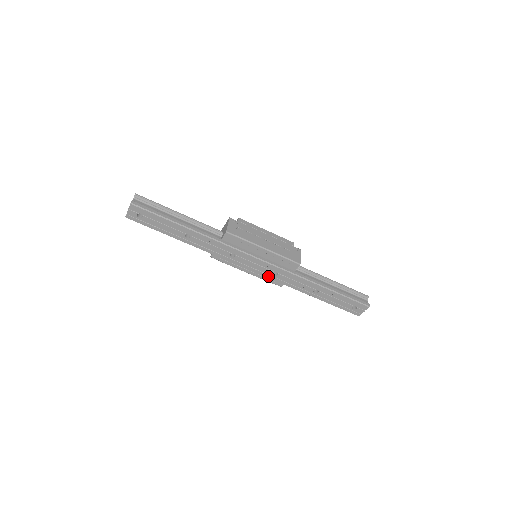
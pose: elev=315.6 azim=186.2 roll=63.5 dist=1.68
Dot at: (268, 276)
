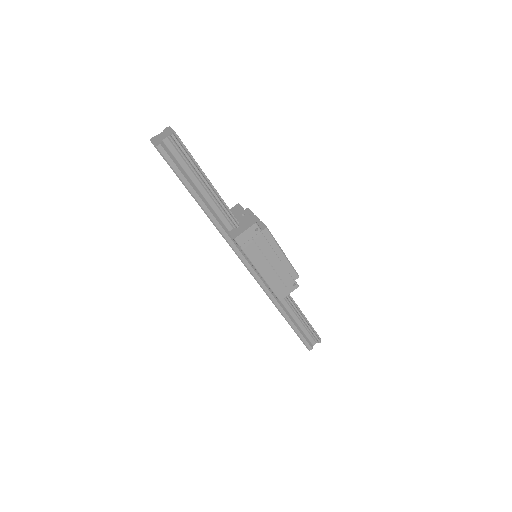
Dot at: occluded
